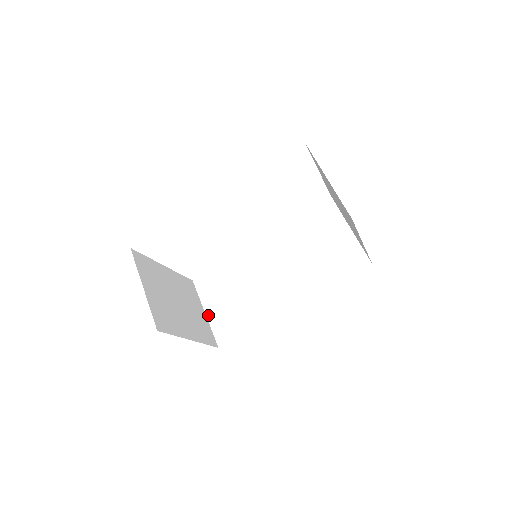
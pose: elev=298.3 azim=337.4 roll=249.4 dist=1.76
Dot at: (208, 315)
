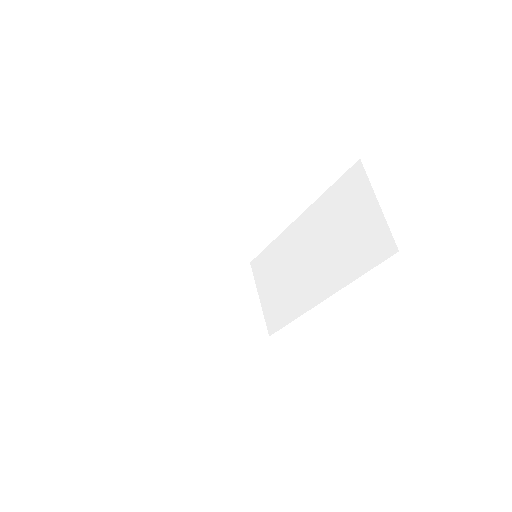
Dot at: (261, 301)
